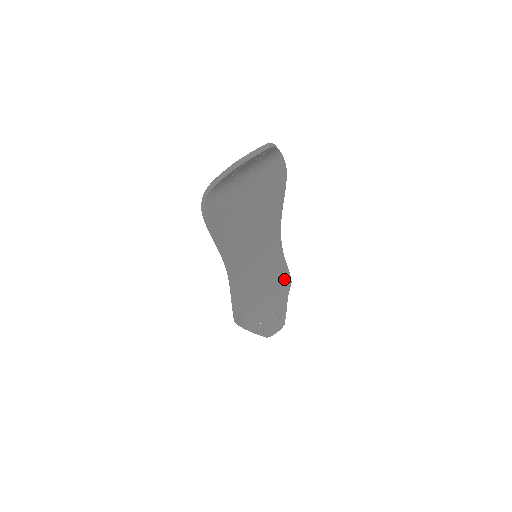
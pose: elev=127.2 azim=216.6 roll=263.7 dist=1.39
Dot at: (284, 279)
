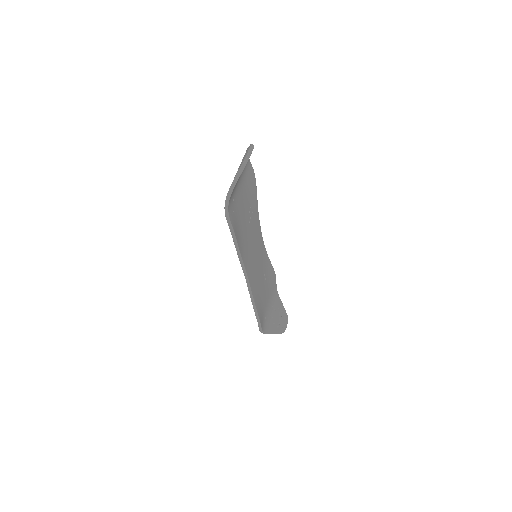
Dot at: (272, 276)
